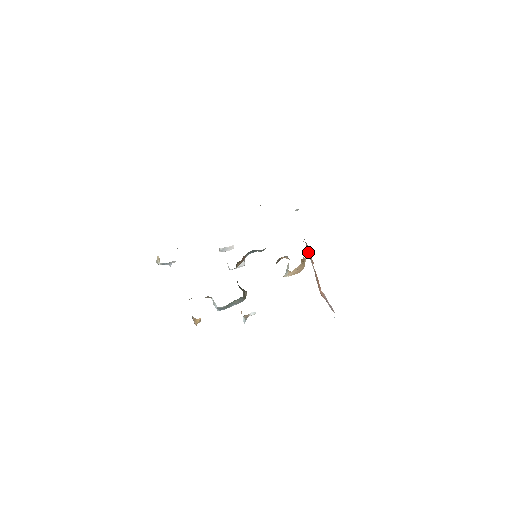
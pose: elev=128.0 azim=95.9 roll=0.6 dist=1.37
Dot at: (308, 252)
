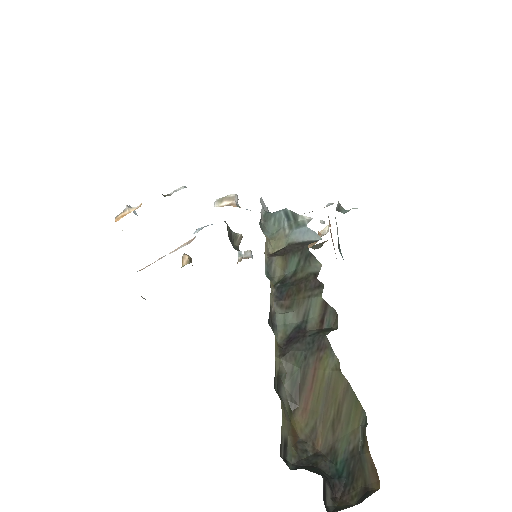
Dot at: occluded
